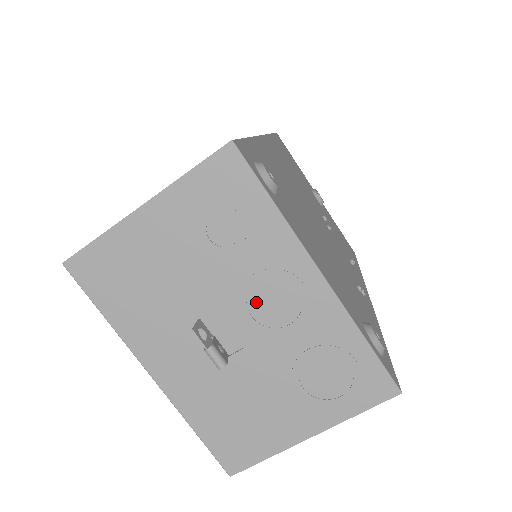
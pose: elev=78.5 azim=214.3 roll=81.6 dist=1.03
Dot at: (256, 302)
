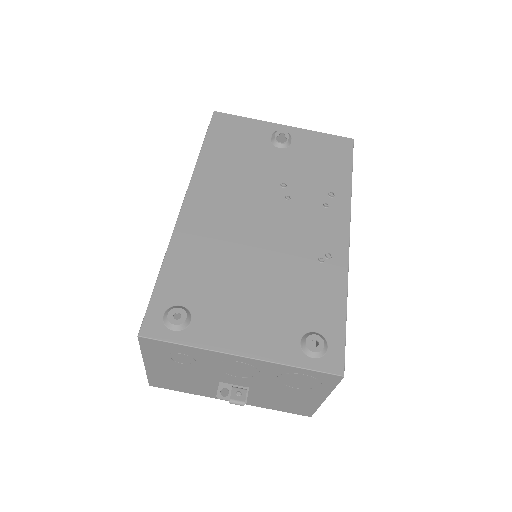
Dot at: (231, 372)
